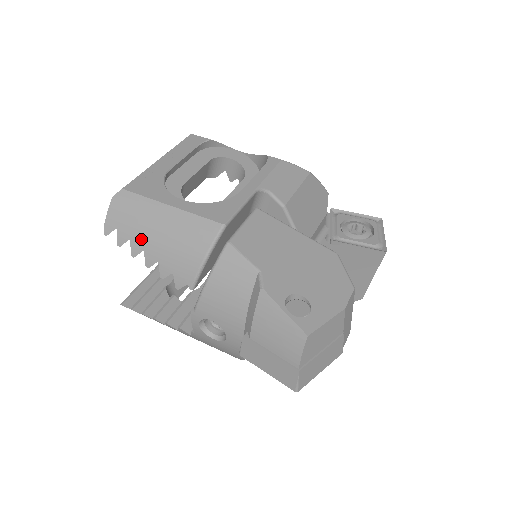
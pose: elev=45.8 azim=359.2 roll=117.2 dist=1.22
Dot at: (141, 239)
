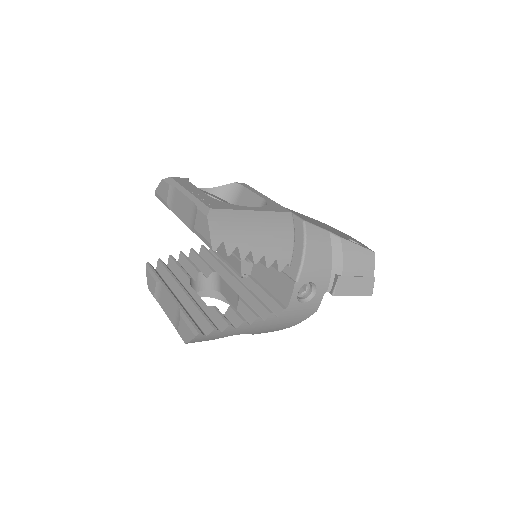
Dot at: (246, 242)
